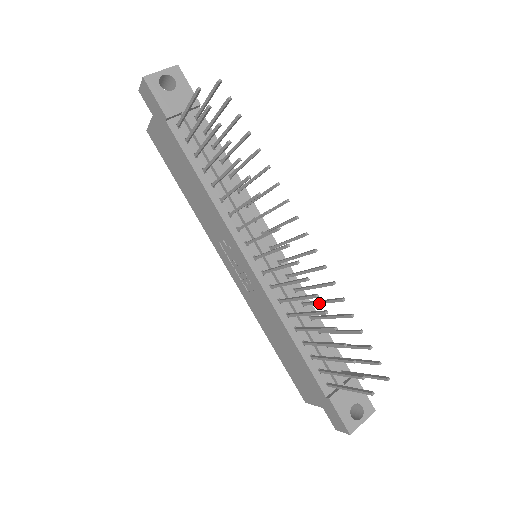
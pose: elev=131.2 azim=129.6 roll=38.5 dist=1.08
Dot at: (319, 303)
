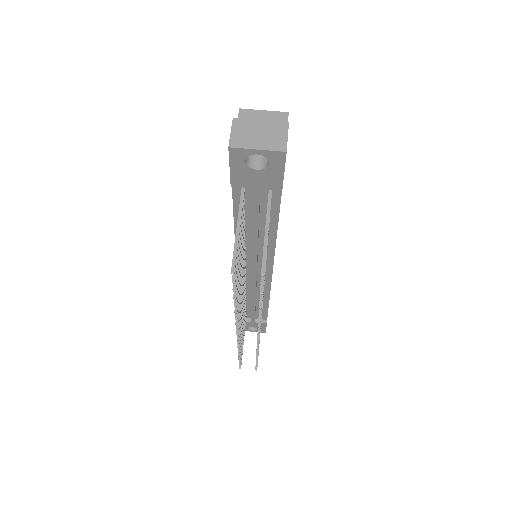
Dot at: occluded
